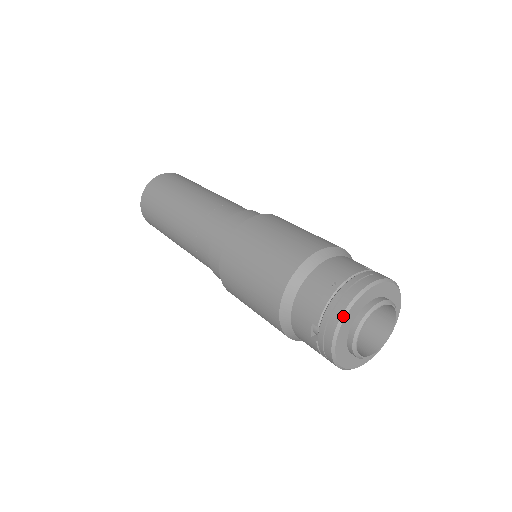
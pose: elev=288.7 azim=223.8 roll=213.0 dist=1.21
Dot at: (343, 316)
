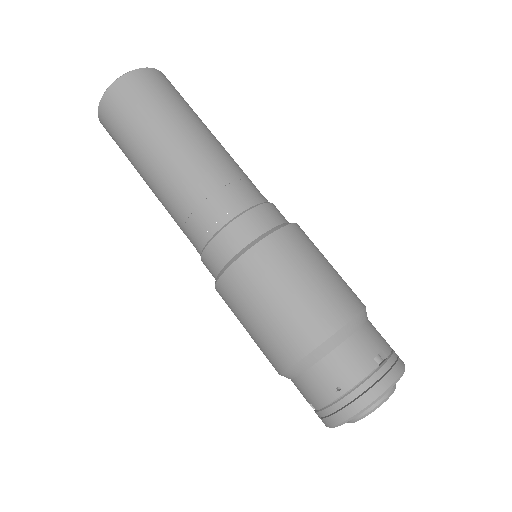
Dot at: (342, 424)
